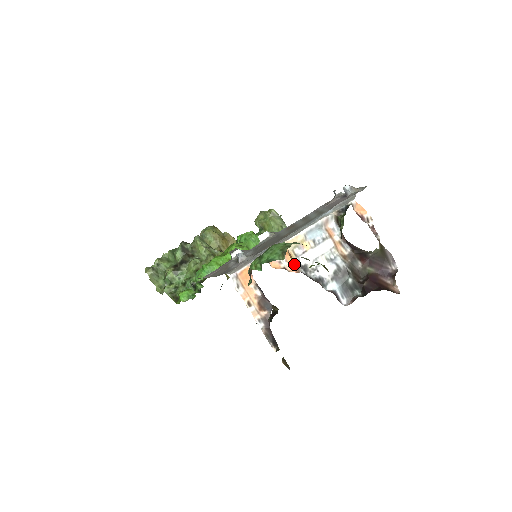
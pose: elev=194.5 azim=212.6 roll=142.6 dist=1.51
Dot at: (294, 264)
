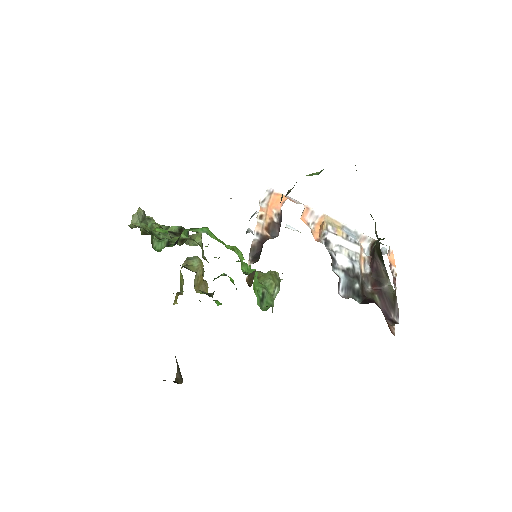
Dot at: (319, 234)
